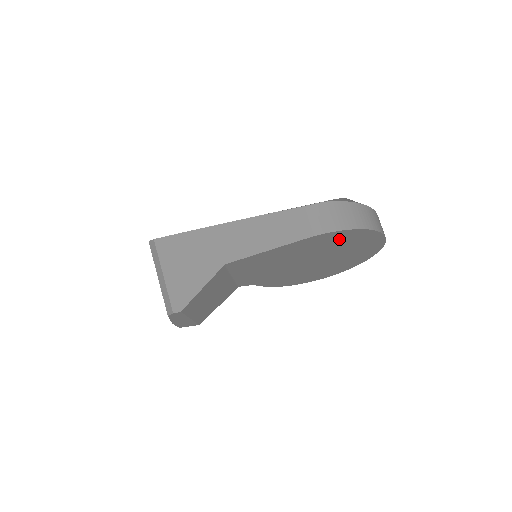
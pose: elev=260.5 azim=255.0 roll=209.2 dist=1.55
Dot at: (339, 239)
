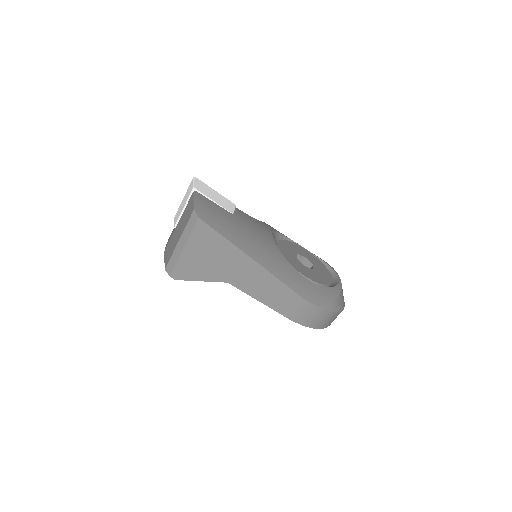
Dot at: occluded
